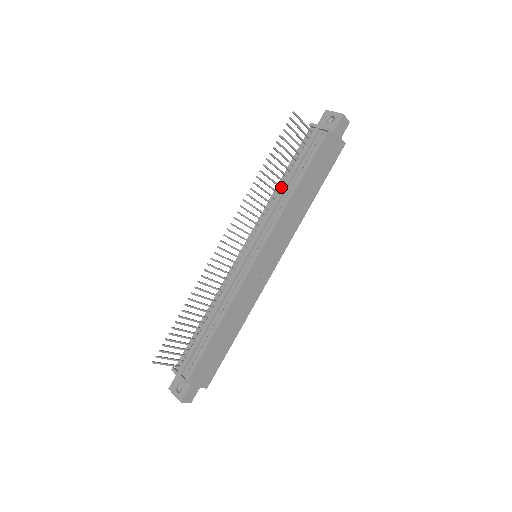
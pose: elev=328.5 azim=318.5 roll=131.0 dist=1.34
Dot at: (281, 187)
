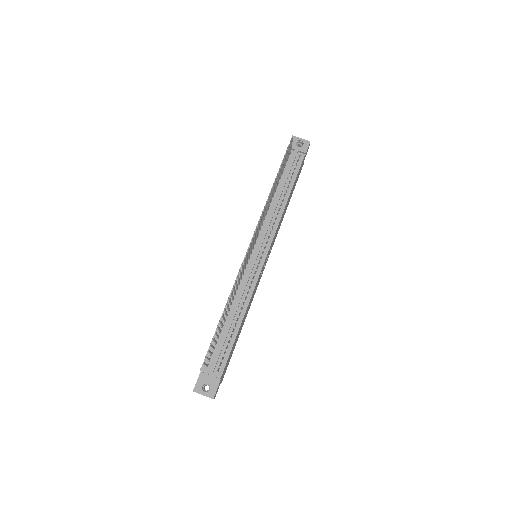
Dot at: (273, 197)
